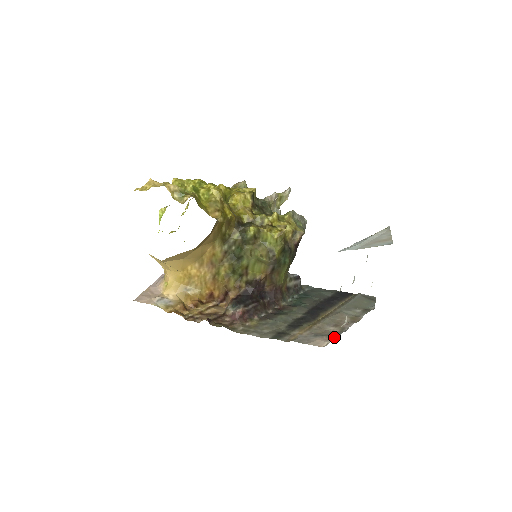
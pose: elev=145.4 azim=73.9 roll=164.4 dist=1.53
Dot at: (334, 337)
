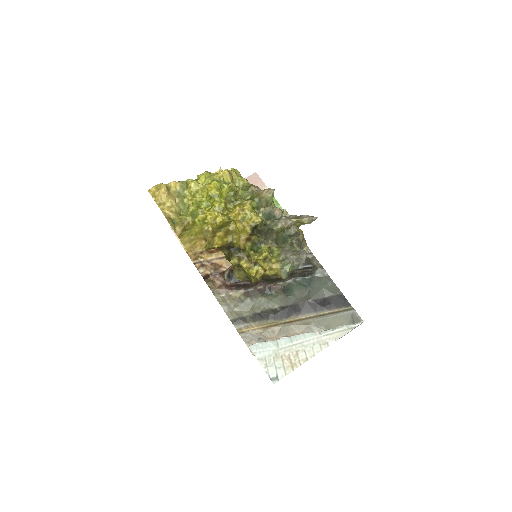
Dot at: occluded
